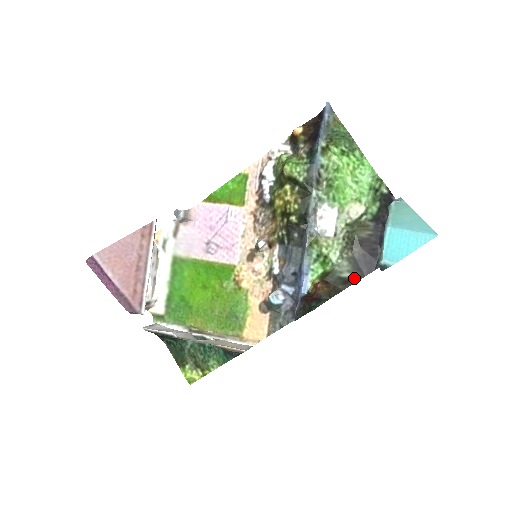
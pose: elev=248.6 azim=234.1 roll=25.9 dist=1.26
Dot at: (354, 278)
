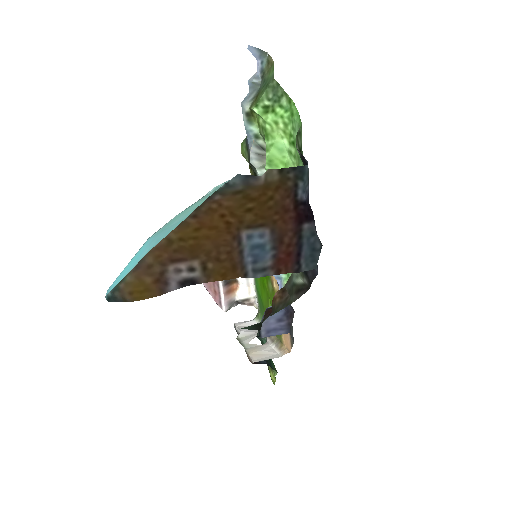
Dot at: (306, 285)
